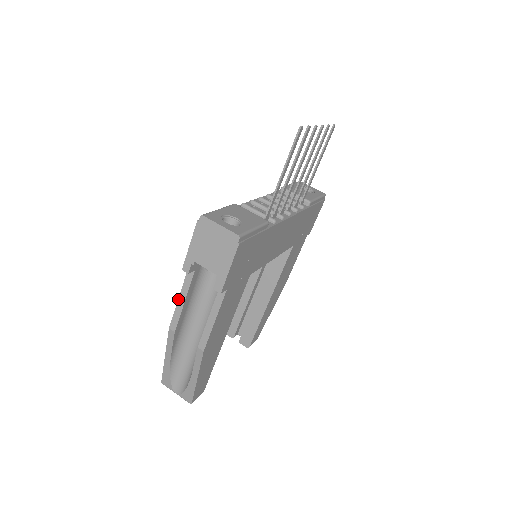
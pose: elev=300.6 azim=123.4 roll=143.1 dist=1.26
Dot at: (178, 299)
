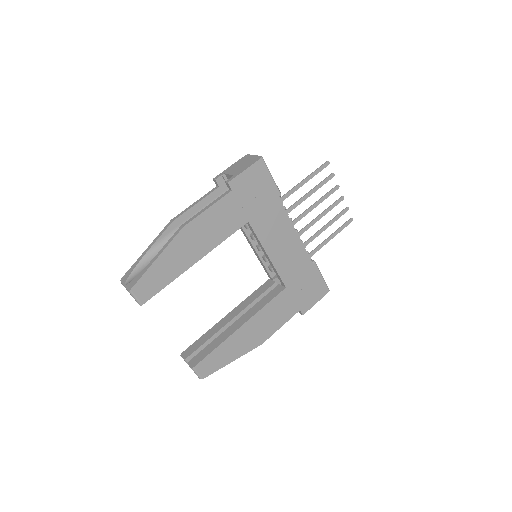
Dot at: (194, 203)
